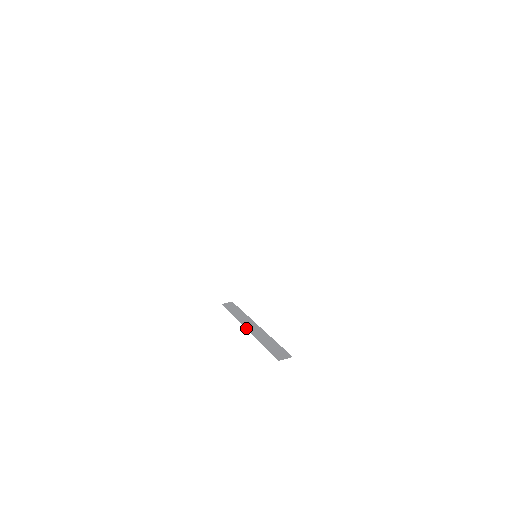
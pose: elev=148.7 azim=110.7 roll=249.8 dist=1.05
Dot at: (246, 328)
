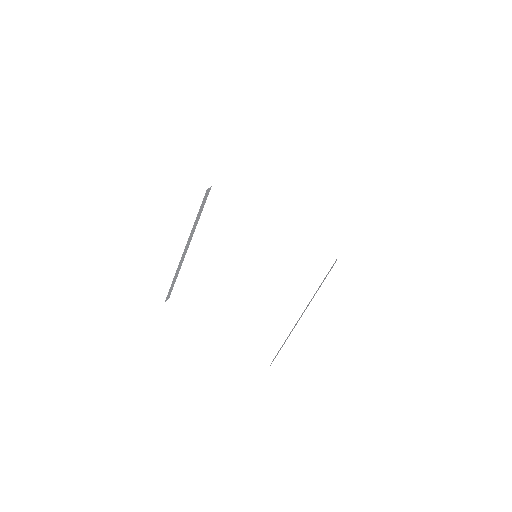
Dot at: occluded
